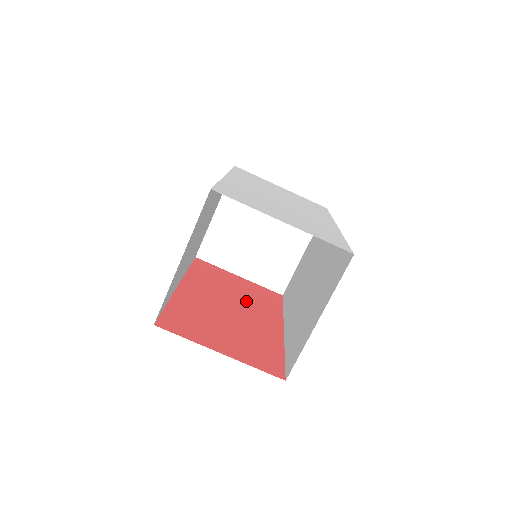
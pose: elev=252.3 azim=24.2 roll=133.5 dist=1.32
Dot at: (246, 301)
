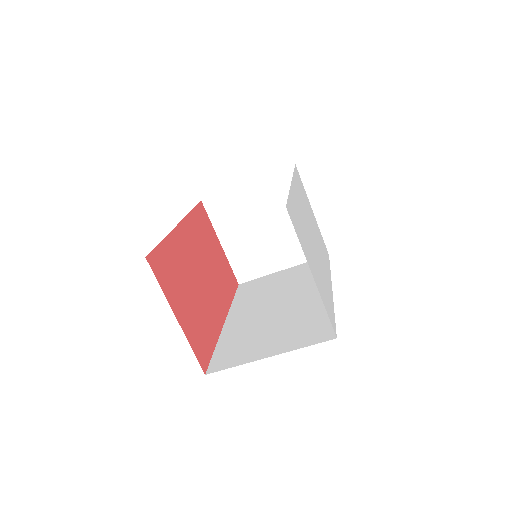
Dot at: (214, 274)
